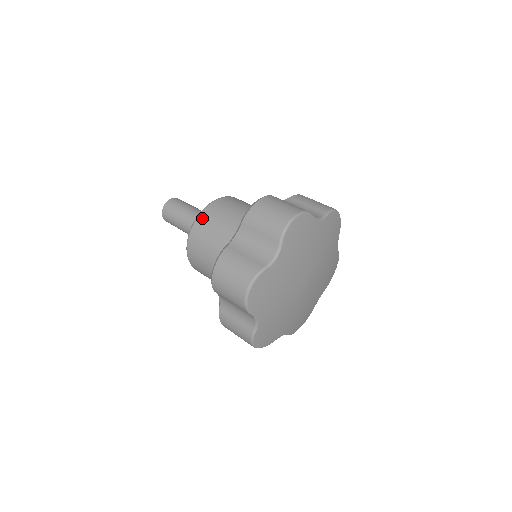
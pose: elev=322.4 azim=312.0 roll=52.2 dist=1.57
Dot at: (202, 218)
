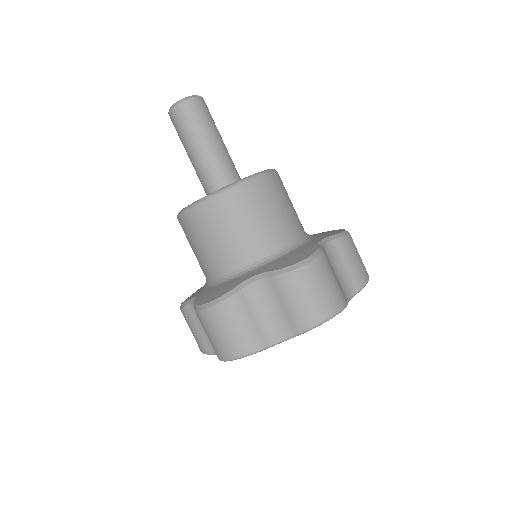
Dot at: (182, 223)
